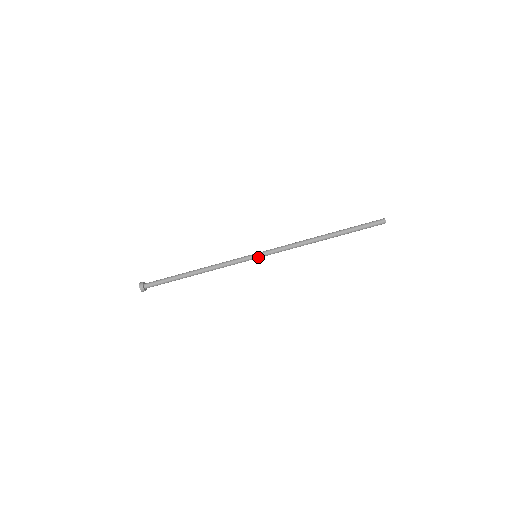
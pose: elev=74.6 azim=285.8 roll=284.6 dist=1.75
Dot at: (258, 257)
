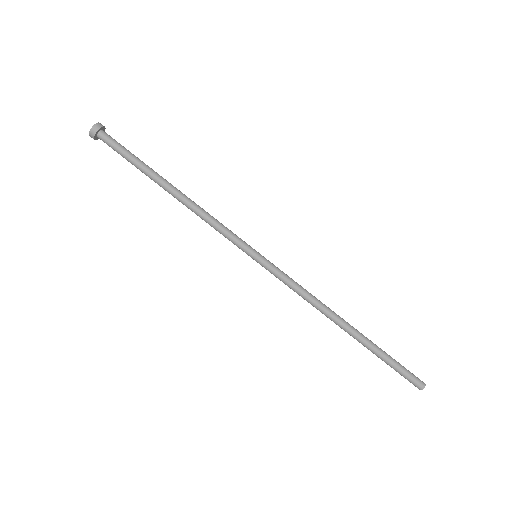
Dot at: (256, 261)
